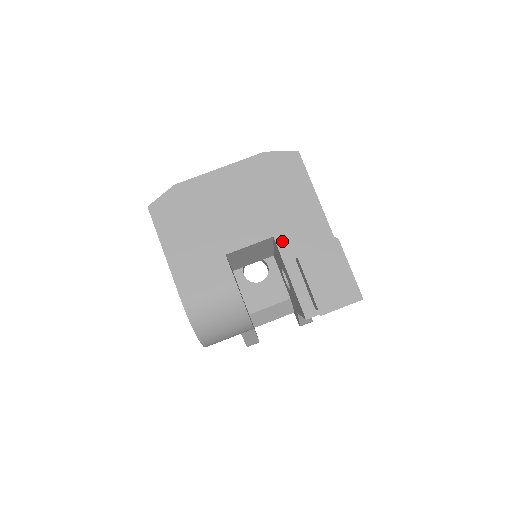
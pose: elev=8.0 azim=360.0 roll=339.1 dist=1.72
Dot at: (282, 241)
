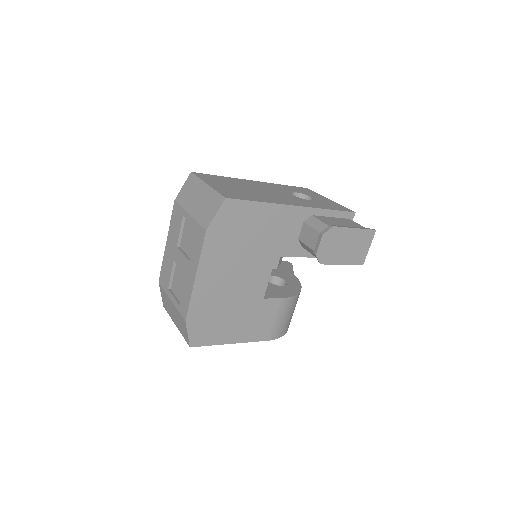
Dot at: (283, 251)
